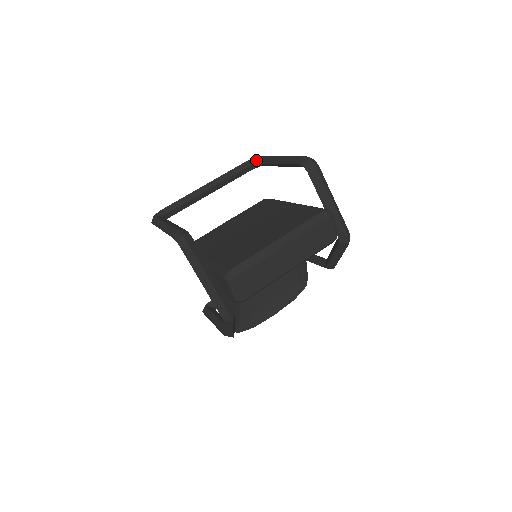
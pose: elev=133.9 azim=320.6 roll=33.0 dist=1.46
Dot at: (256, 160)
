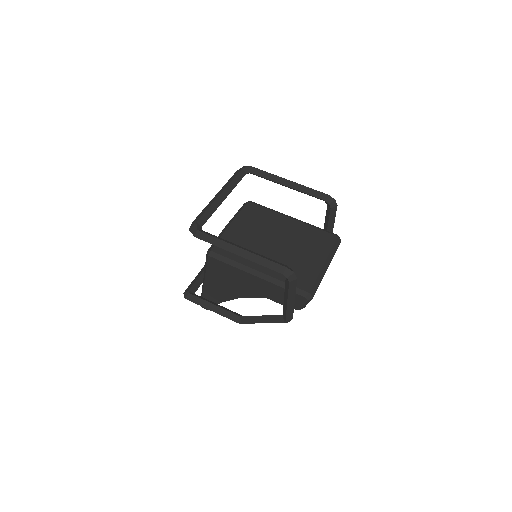
Dot at: (251, 170)
